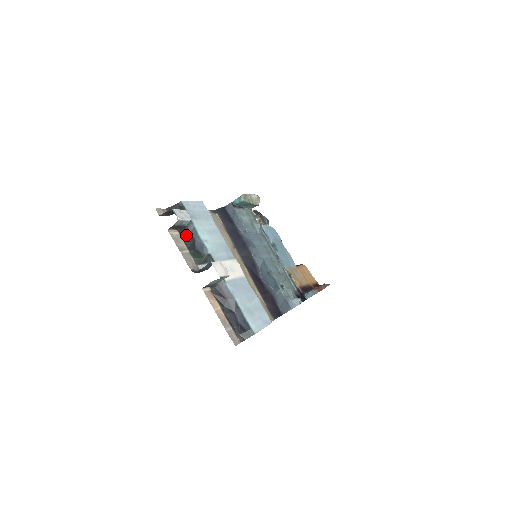
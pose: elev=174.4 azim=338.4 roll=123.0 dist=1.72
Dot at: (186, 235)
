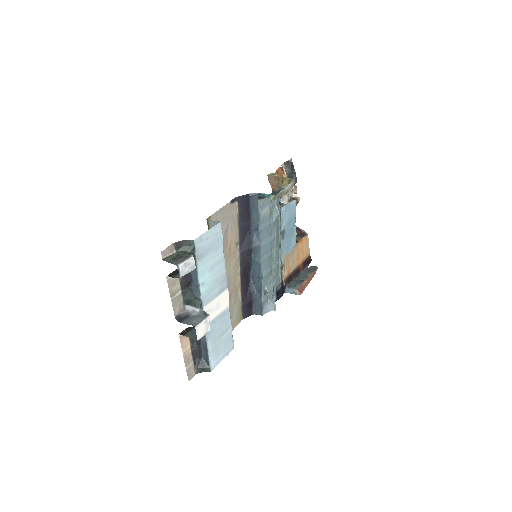
Dot at: occluded
